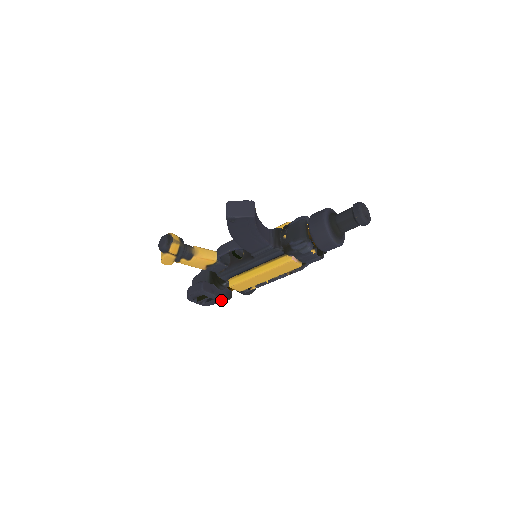
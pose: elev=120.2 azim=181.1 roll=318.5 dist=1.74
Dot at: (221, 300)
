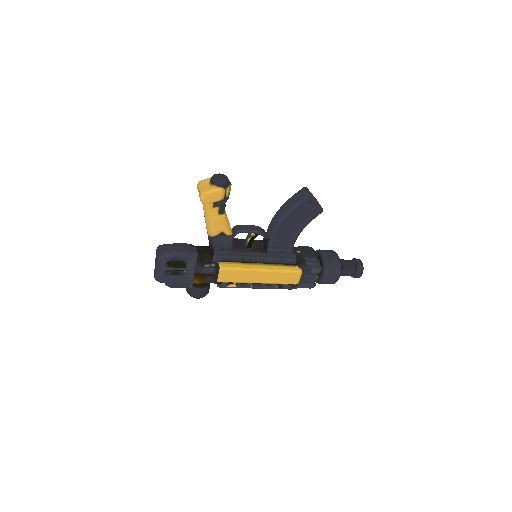
Dot at: (189, 281)
